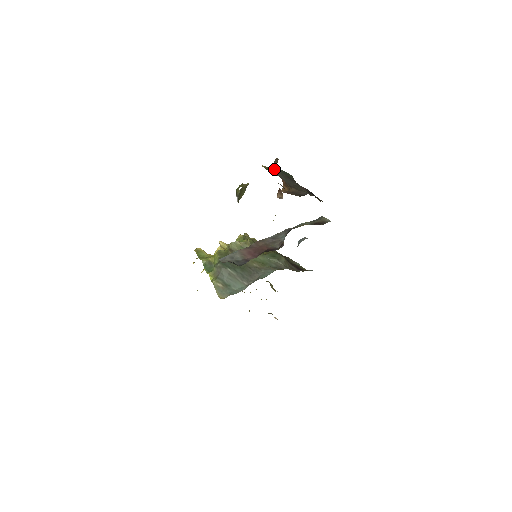
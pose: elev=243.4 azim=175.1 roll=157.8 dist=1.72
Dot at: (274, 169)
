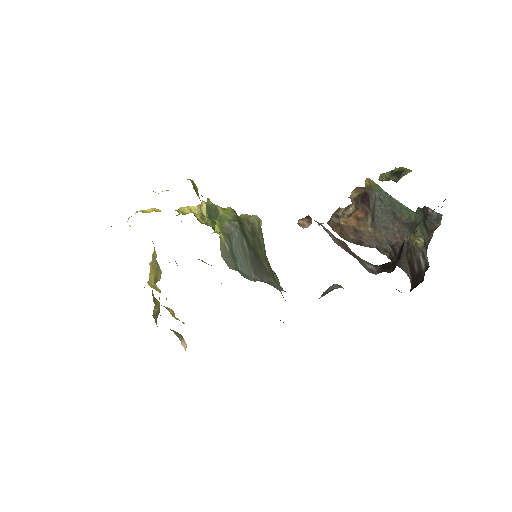
Dot at: (382, 192)
